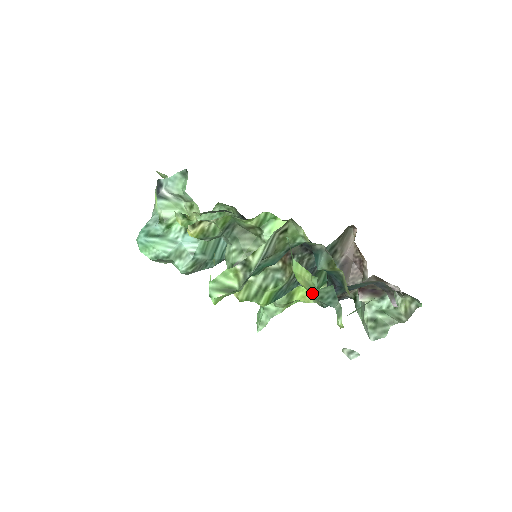
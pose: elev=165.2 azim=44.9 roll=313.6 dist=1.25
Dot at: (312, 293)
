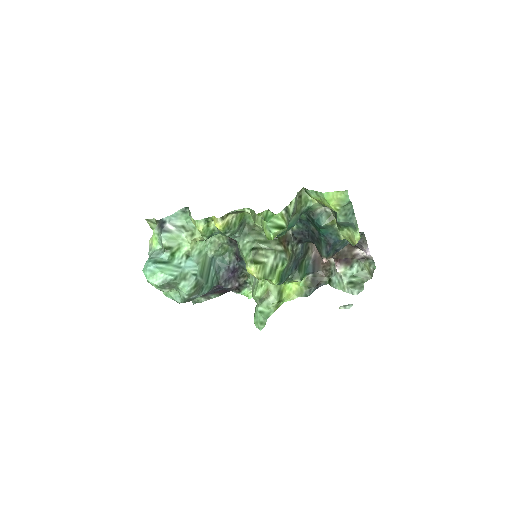
Dot at: (341, 210)
